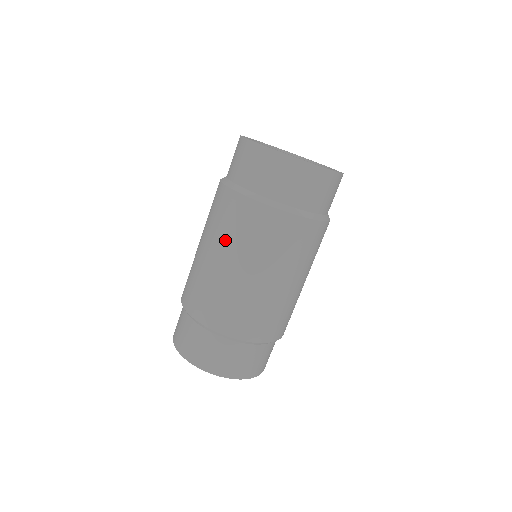
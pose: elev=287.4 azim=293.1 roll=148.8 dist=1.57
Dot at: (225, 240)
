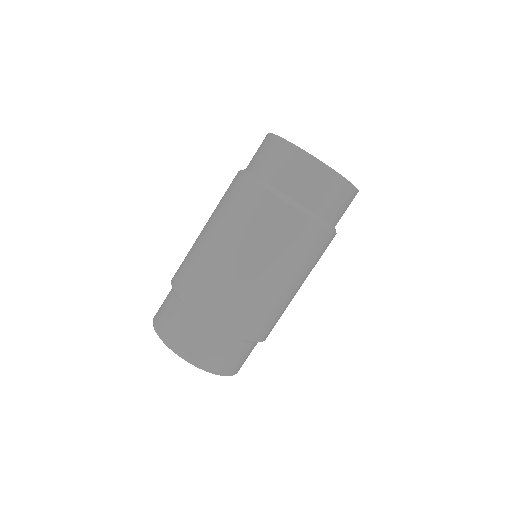
Dot at: (228, 223)
